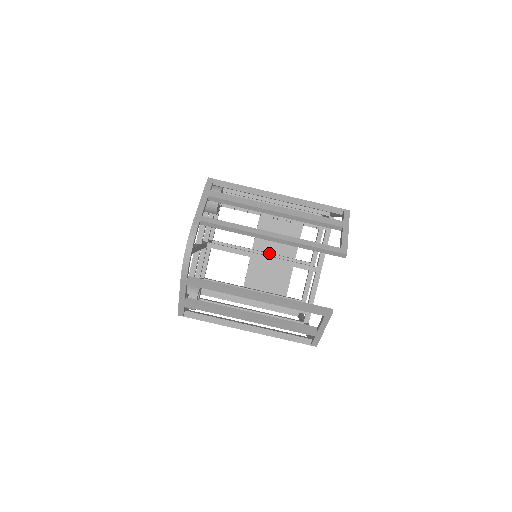
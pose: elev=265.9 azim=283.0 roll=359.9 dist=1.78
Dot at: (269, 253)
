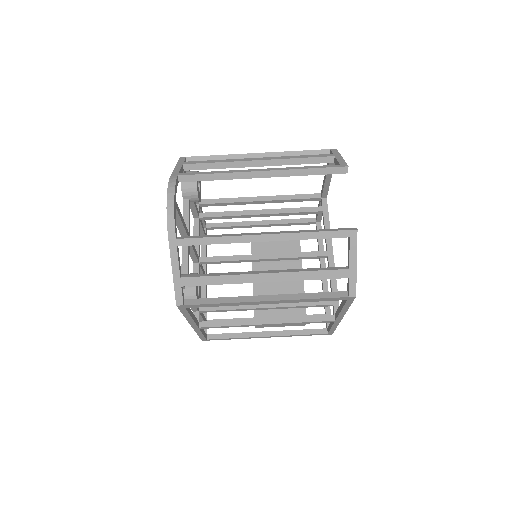
Dot at: occluded
